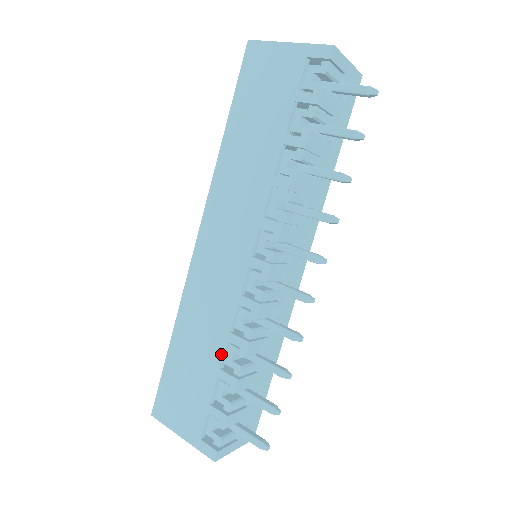
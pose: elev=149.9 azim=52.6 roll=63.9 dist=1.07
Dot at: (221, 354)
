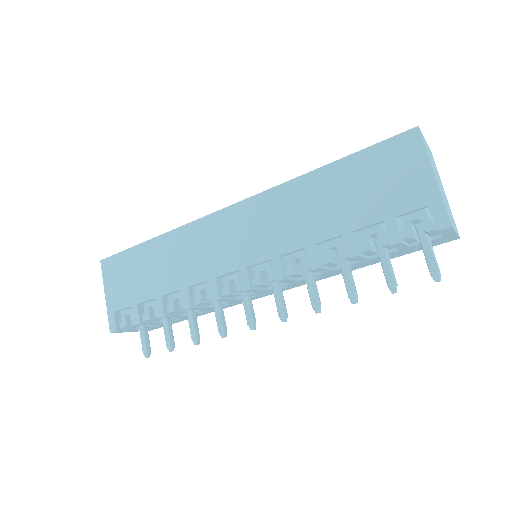
Dot at: (170, 290)
